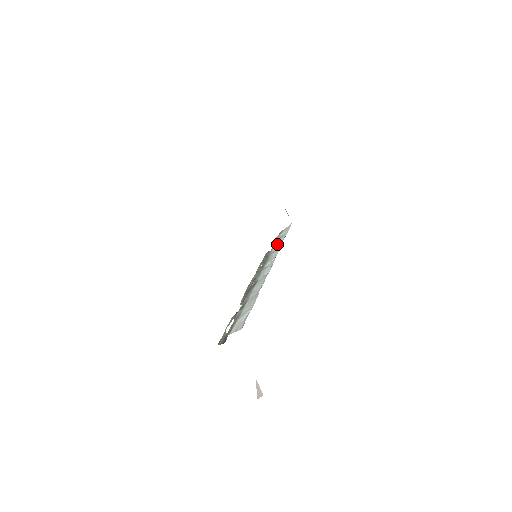
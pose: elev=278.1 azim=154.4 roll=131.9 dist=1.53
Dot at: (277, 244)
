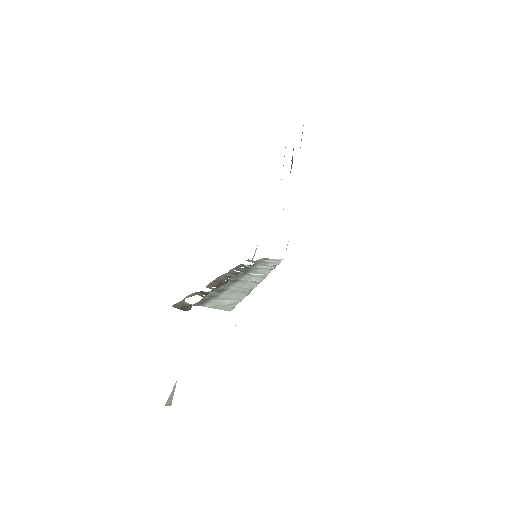
Dot at: (265, 265)
